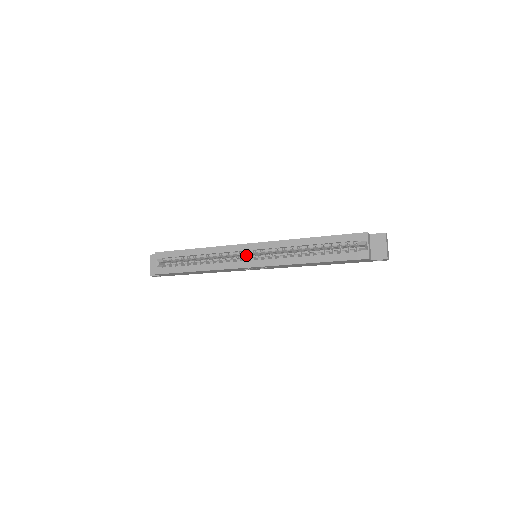
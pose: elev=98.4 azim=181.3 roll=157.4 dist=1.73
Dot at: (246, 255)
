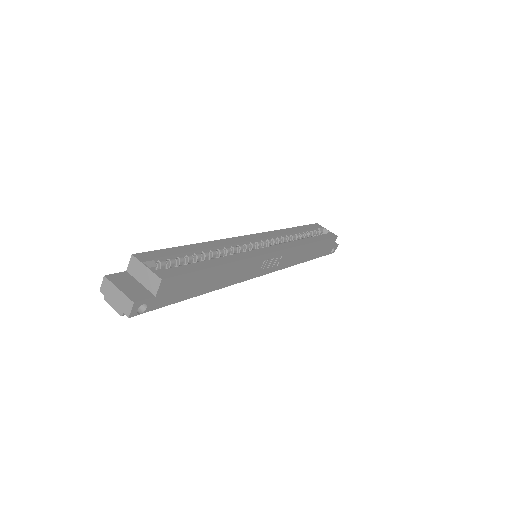
Dot at: occluded
